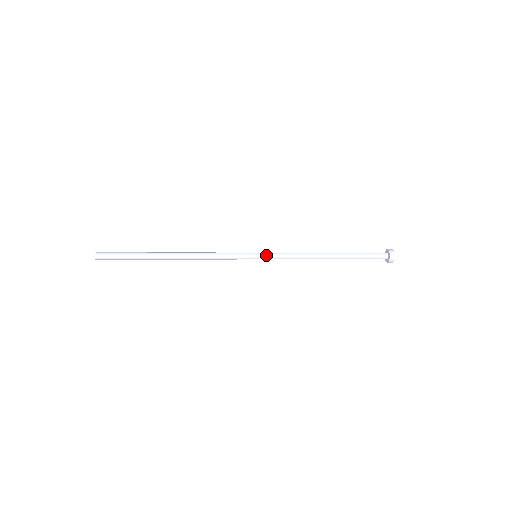
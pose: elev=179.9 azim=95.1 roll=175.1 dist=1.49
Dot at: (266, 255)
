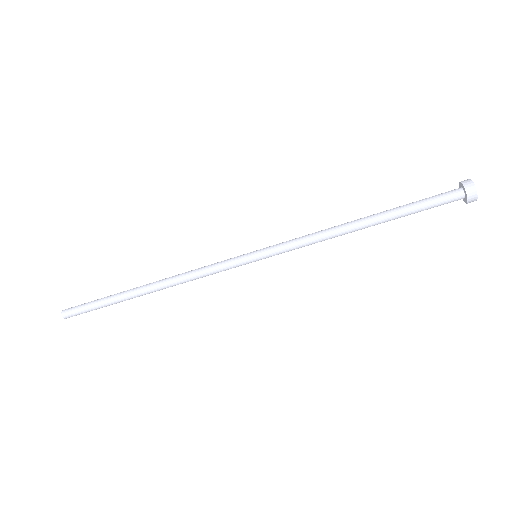
Dot at: (268, 248)
